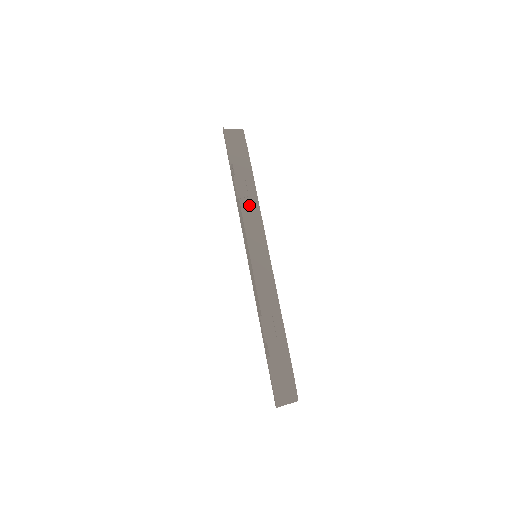
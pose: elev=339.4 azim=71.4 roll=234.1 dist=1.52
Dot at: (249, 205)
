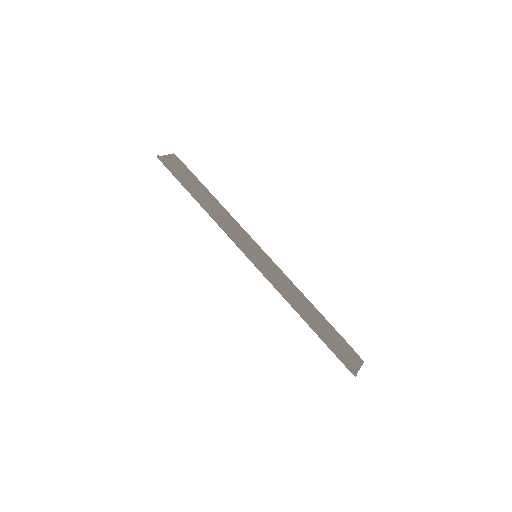
Dot at: occluded
